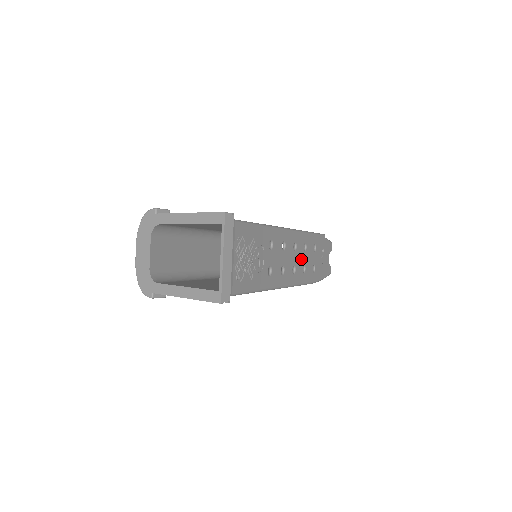
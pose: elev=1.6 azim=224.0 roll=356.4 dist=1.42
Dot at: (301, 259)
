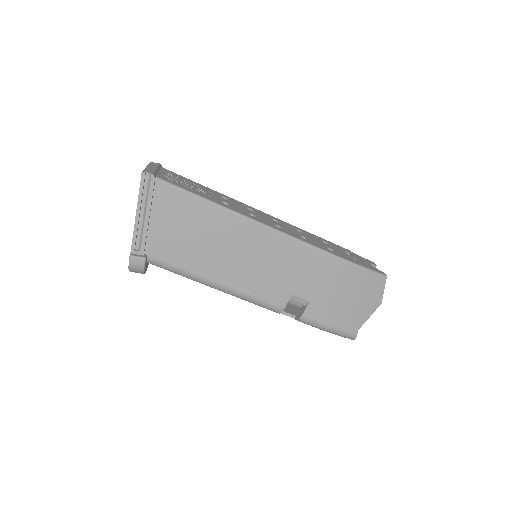
Dot at: (293, 231)
